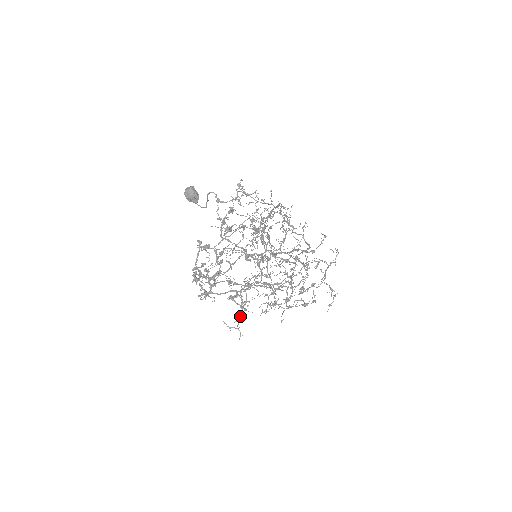
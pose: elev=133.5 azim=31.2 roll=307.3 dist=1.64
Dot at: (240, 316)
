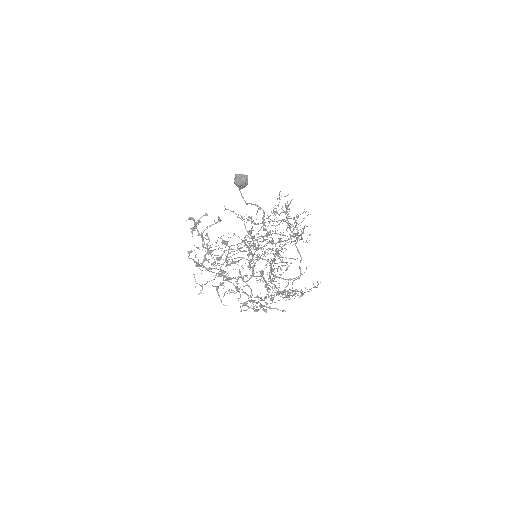
Dot at: occluded
